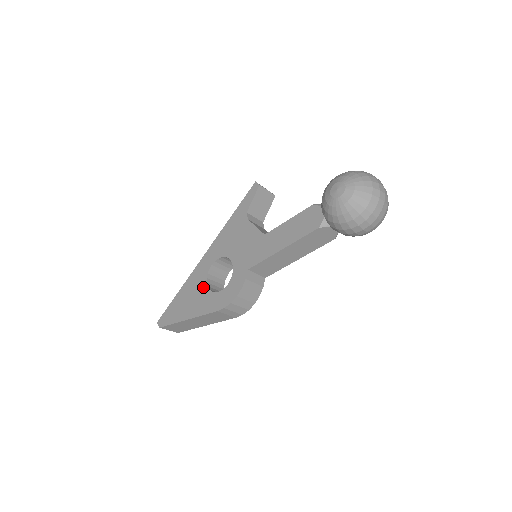
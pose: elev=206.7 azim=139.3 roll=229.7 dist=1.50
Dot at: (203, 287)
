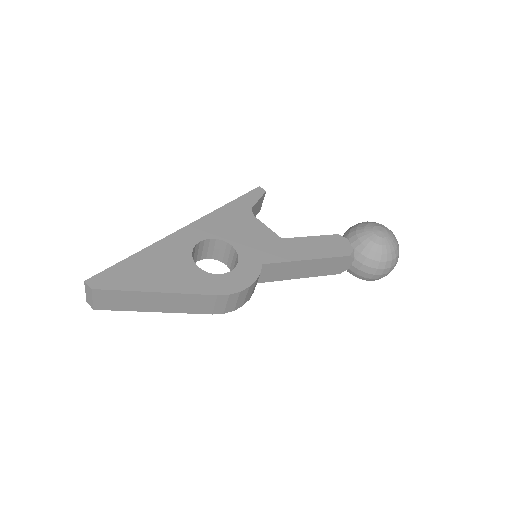
Dot at: (187, 261)
